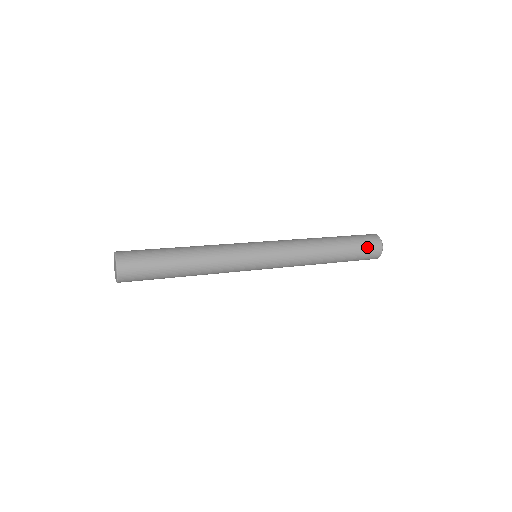
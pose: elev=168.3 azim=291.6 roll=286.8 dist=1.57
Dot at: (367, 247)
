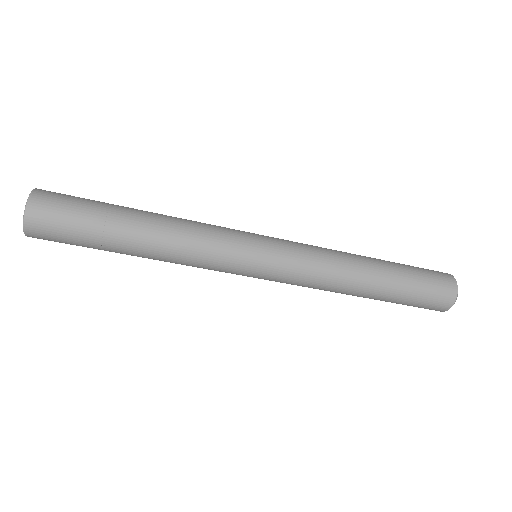
Dot at: (426, 269)
